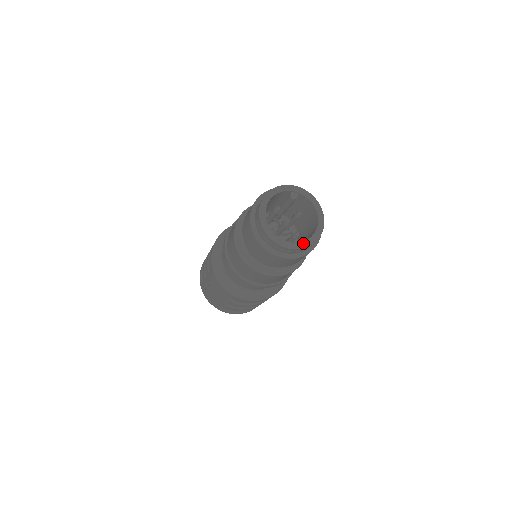
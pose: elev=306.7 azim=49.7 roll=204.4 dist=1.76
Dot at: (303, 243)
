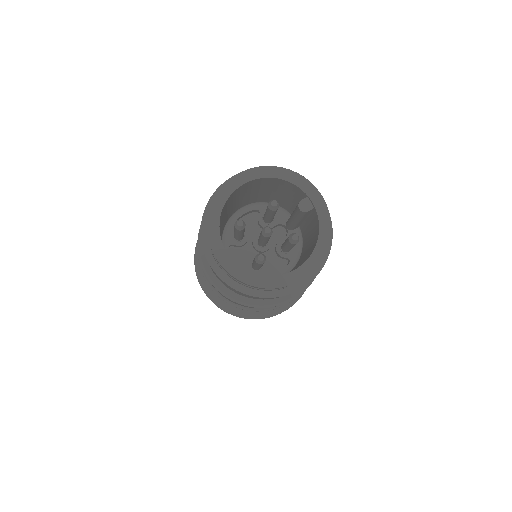
Dot at: (243, 271)
